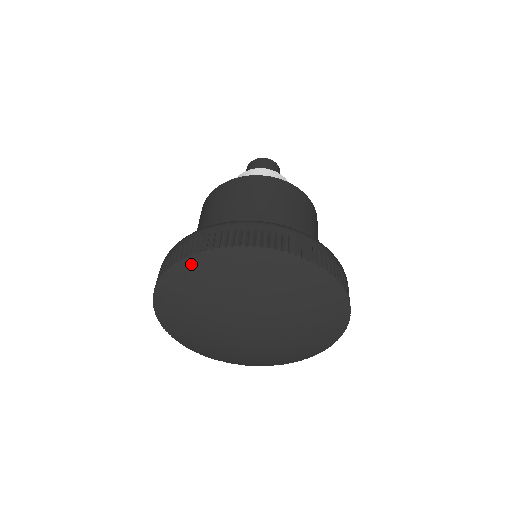
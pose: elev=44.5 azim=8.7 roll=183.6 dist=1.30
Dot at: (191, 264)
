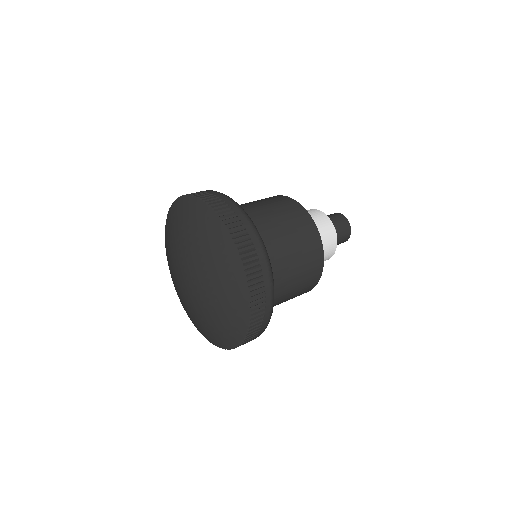
Dot at: (178, 203)
